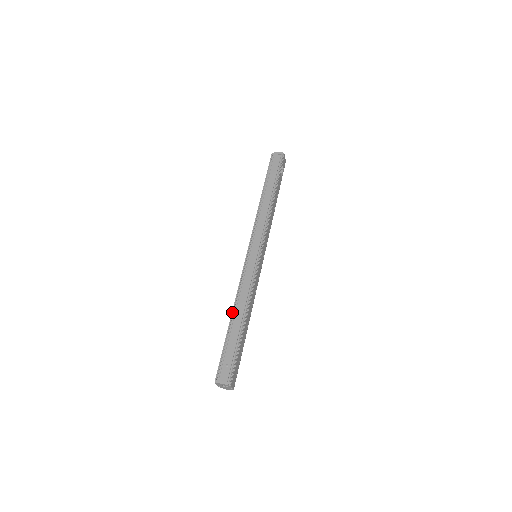
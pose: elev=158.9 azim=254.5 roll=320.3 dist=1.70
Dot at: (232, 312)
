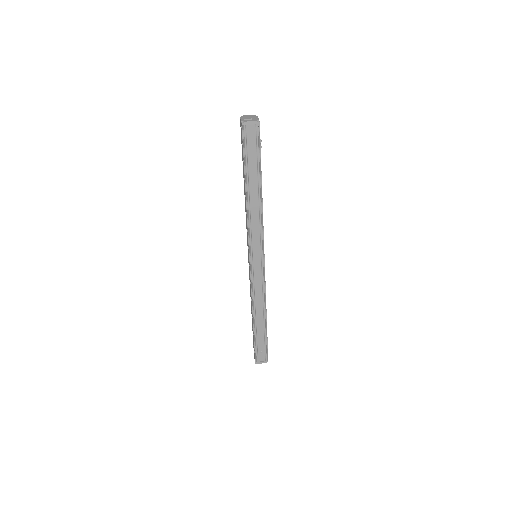
Dot at: (253, 317)
